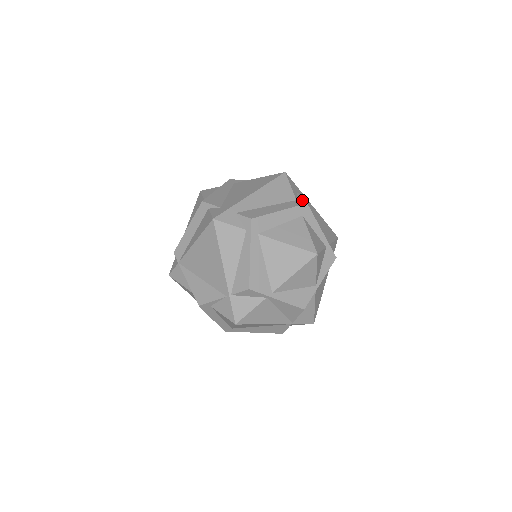
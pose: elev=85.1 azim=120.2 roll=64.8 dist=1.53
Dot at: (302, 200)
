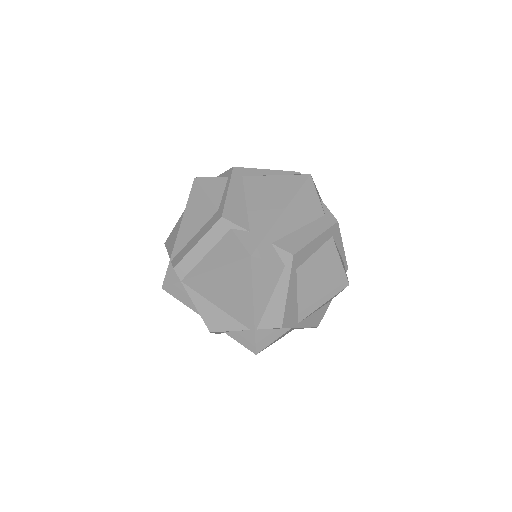
Dot at: (331, 215)
